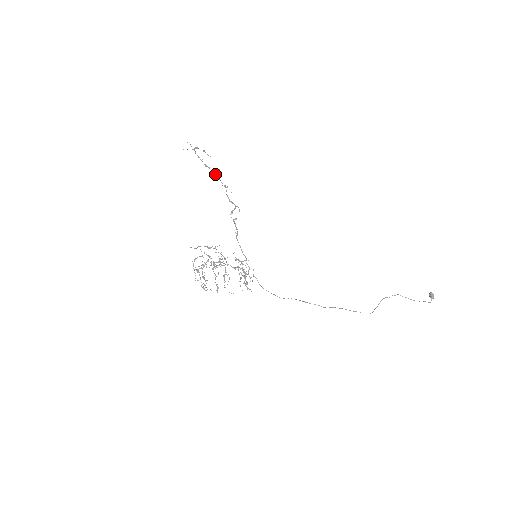
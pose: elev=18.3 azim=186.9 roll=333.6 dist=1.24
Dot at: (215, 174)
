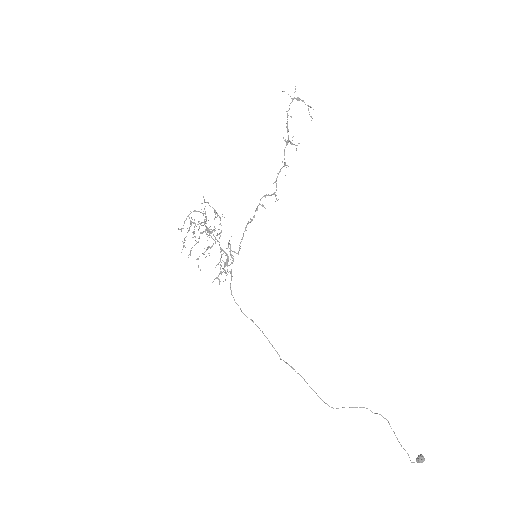
Dot at: (287, 143)
